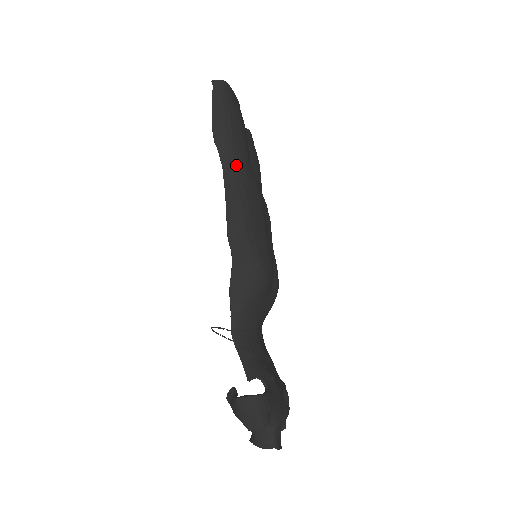
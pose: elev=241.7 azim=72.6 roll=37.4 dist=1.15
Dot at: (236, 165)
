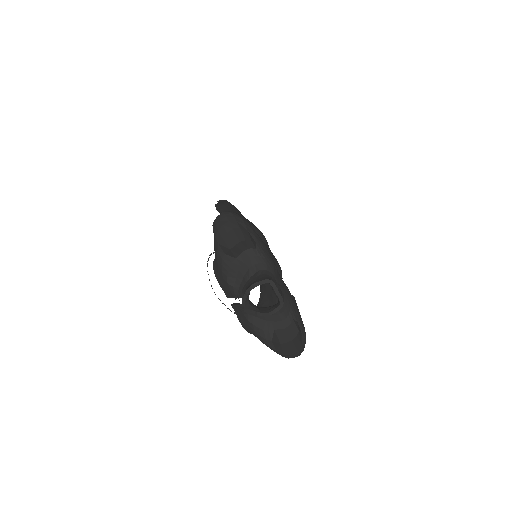
Dot at: occluded
